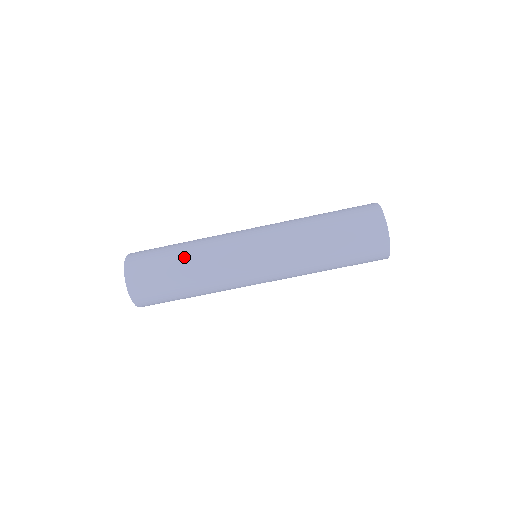
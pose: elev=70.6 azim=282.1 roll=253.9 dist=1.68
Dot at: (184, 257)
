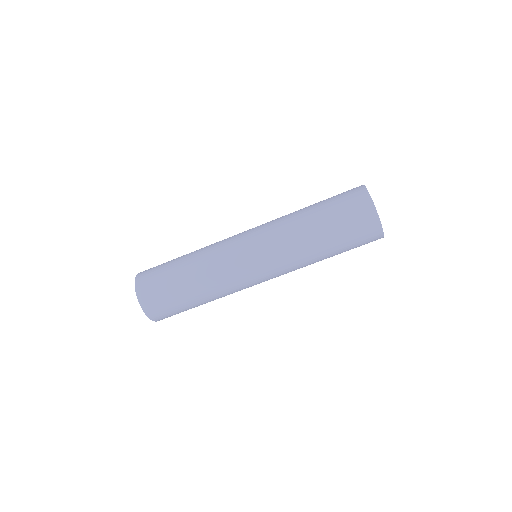
Dot at: (186, 259)
